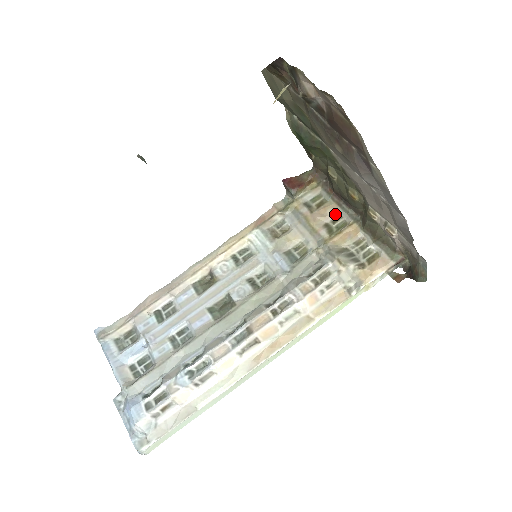
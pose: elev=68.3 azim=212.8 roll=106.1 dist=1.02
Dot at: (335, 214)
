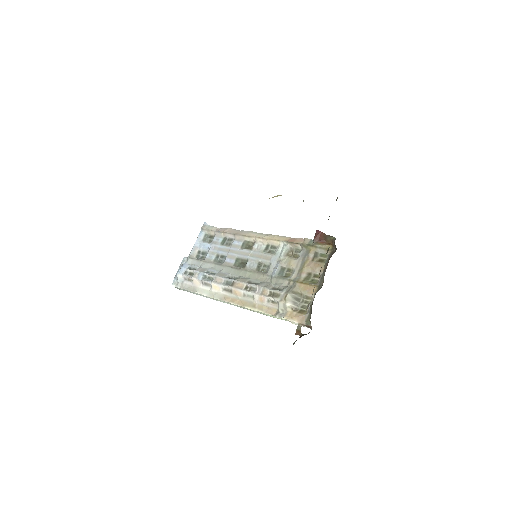
Dot at: occluded
